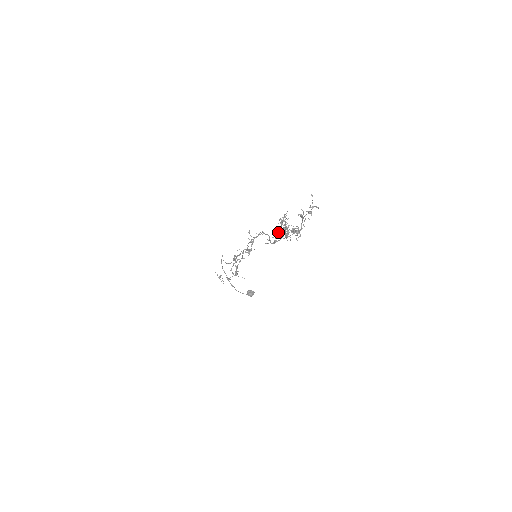
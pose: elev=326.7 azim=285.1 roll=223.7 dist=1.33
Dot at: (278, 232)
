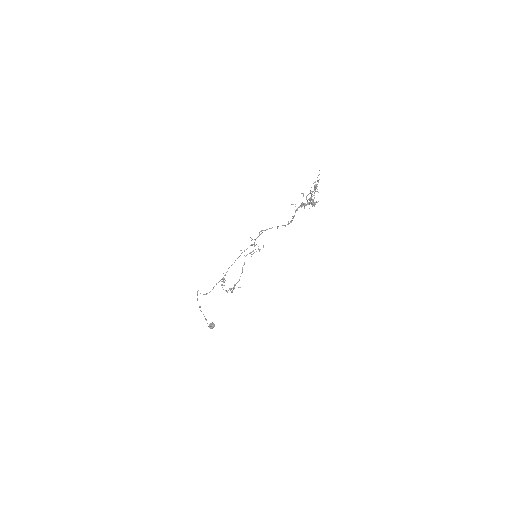
Dot at: (297, 210)
